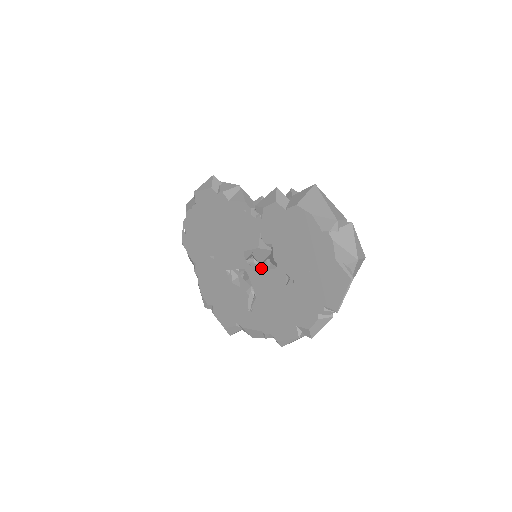
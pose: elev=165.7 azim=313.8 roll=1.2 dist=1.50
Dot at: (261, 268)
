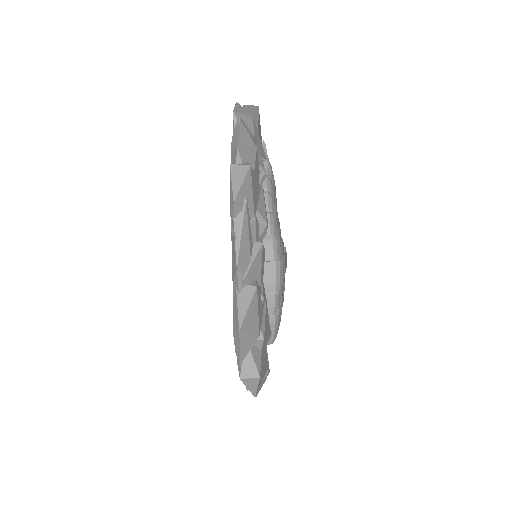
Dot at: occluded
